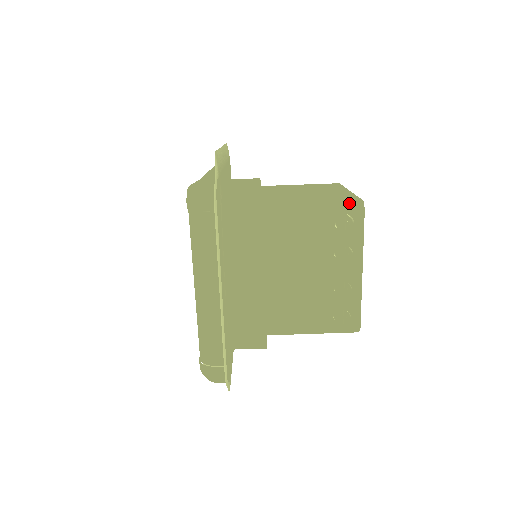
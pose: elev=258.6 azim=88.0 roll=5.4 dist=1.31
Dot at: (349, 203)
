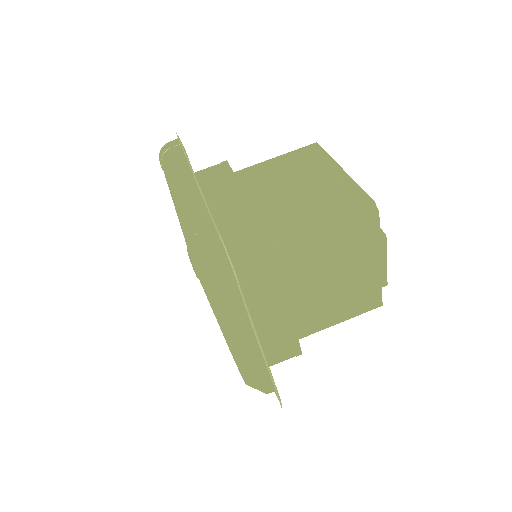
Dot at: occluded
